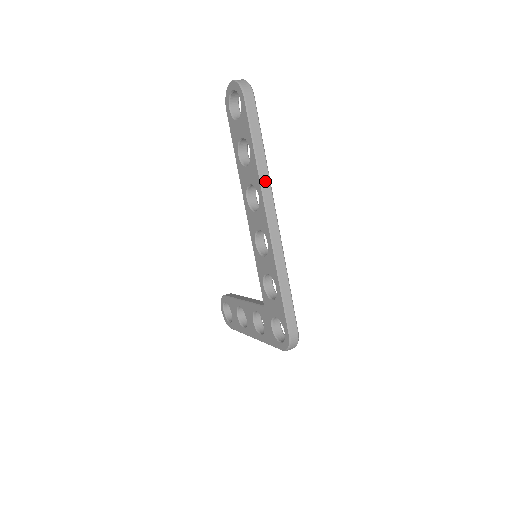
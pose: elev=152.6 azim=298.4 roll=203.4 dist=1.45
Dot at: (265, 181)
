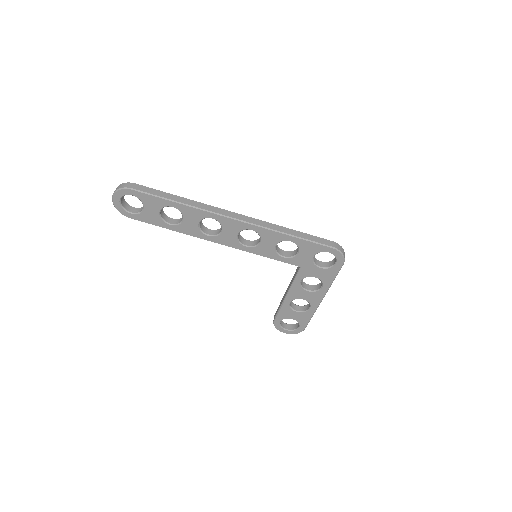
Dot at: (203, 207)
